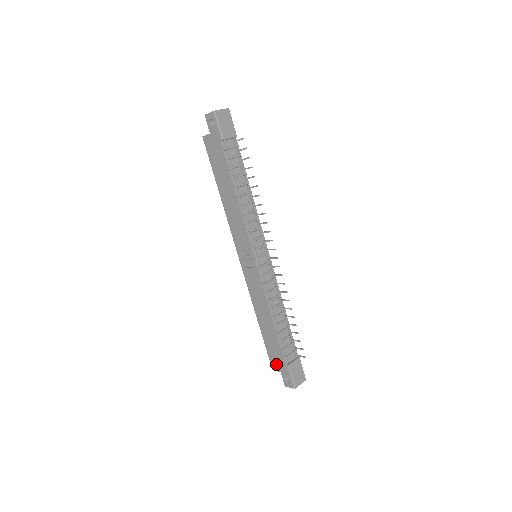
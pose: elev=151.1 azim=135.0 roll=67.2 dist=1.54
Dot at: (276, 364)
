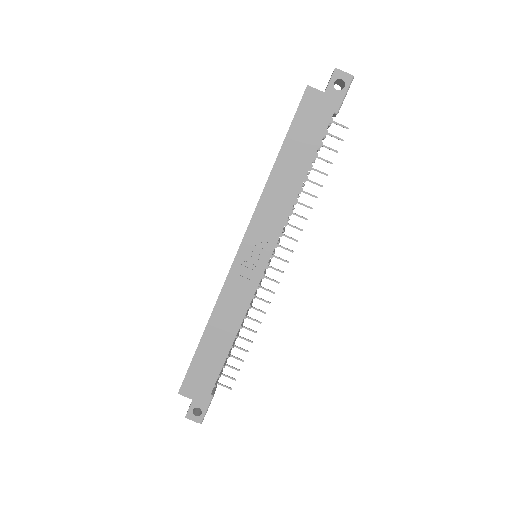
Dot at: (193, 389)
